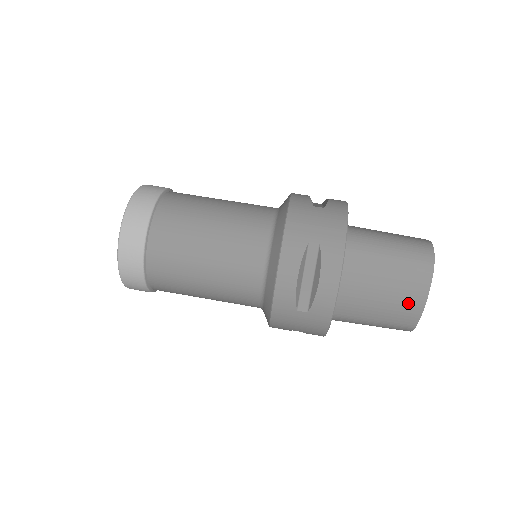
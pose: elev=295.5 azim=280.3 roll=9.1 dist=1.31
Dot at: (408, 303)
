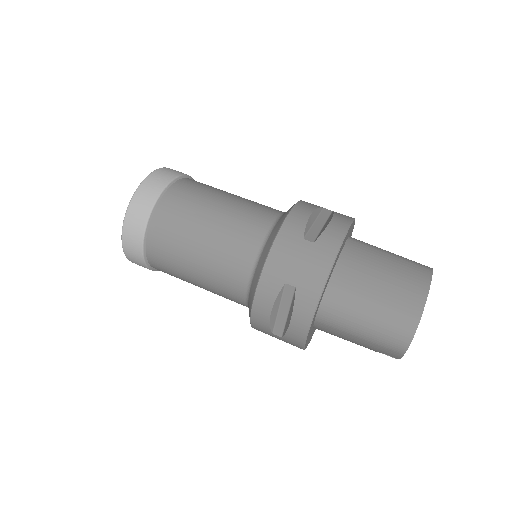
Dot at: (411, 285)
